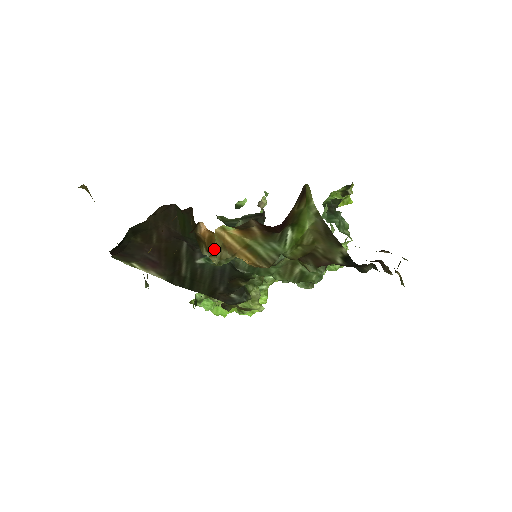
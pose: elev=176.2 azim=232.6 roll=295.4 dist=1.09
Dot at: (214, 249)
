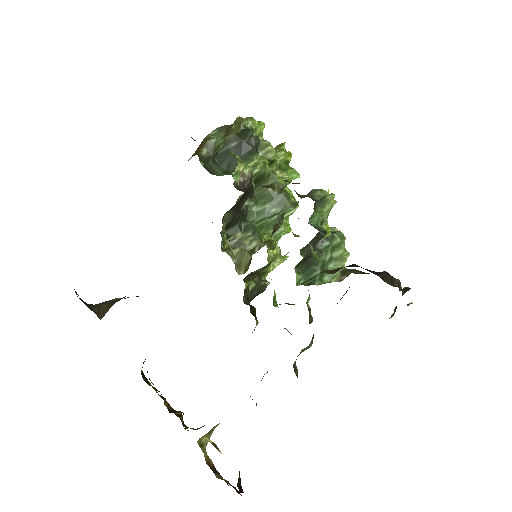
Dot at: occluded
